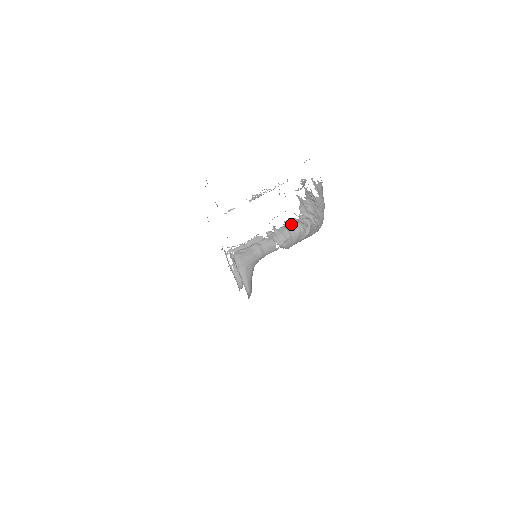
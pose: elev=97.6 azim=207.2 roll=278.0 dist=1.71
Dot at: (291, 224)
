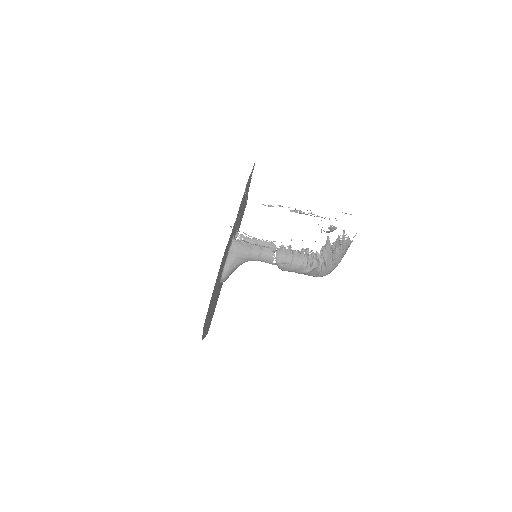
Dot at: occluded
